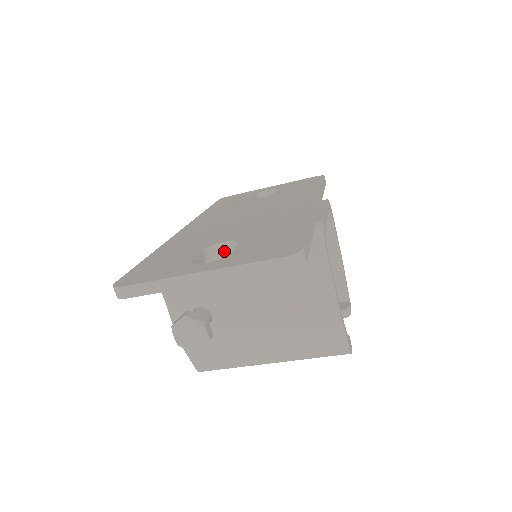
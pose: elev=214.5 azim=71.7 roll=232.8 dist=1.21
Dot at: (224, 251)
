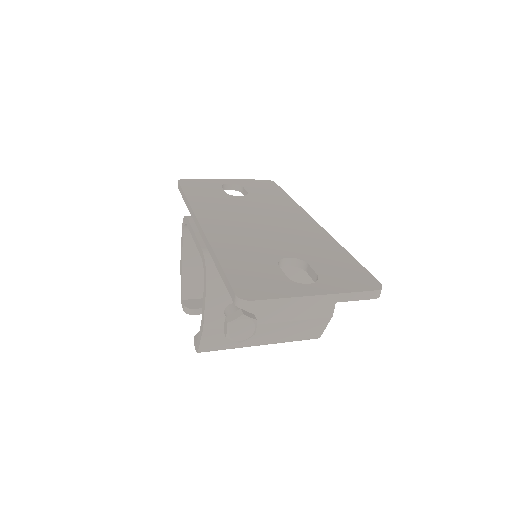
Dot at: (285, 265)
